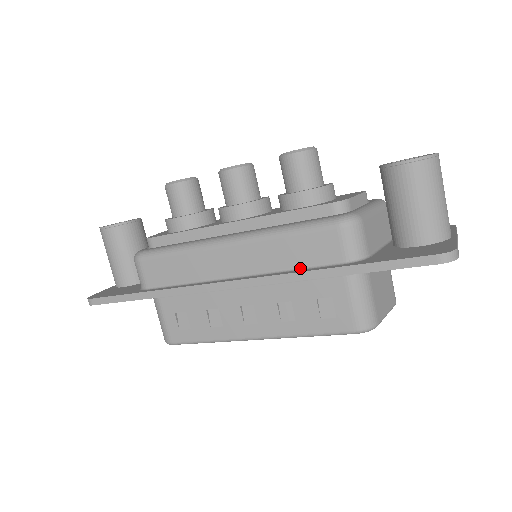
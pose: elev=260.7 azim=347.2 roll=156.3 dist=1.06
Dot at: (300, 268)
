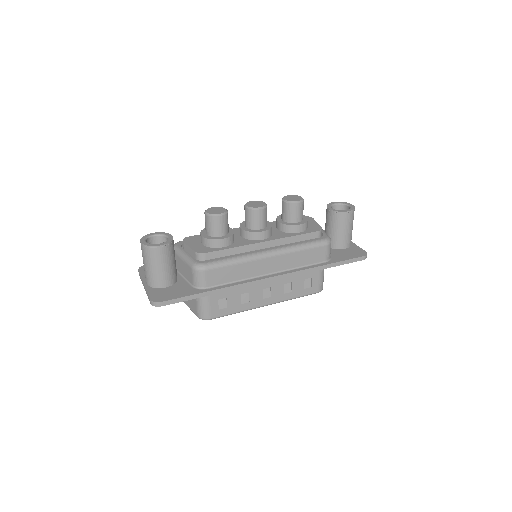
Dot at: (305, 266)
